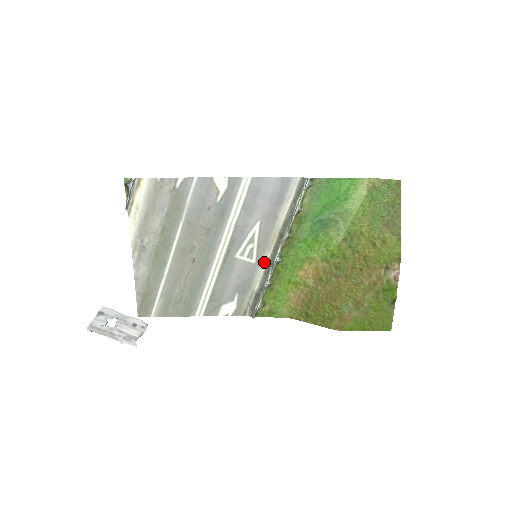
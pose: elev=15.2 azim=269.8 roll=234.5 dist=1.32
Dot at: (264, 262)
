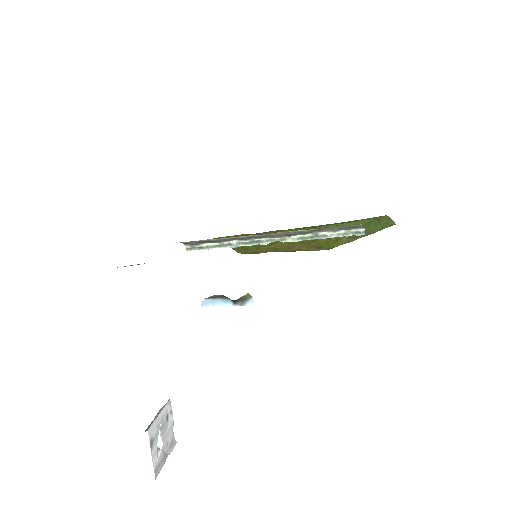
Dot at: (248, 236)
